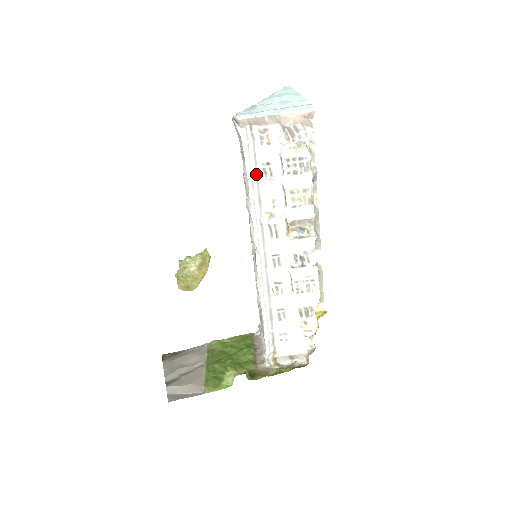
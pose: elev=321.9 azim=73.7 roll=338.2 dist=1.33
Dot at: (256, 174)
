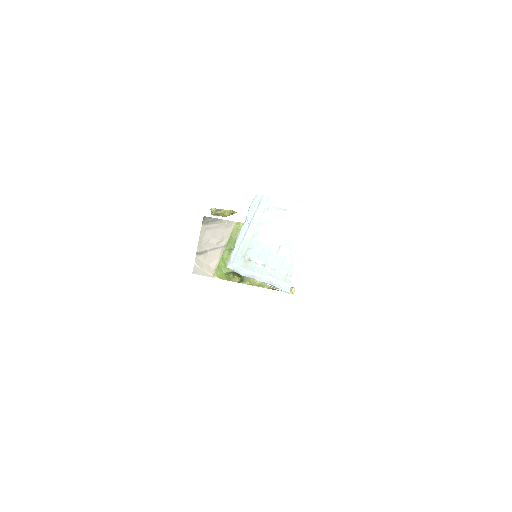
Dot at: occluded
